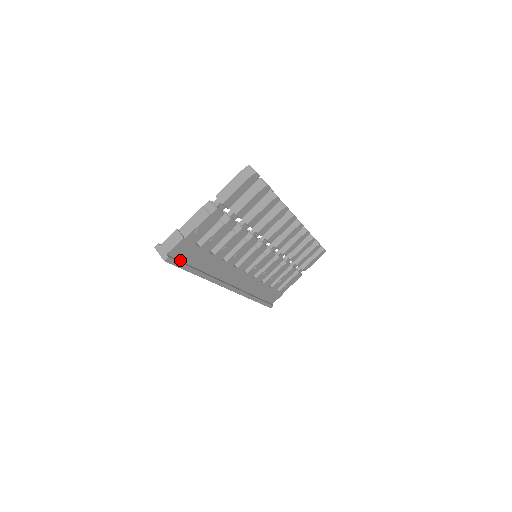
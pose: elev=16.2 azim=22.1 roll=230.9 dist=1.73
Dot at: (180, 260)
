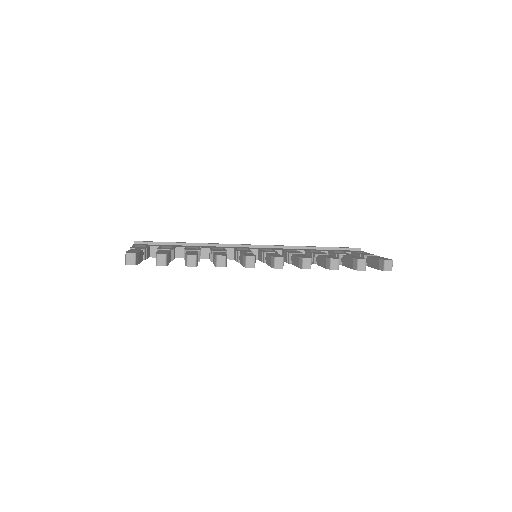
Dot at: occluded
